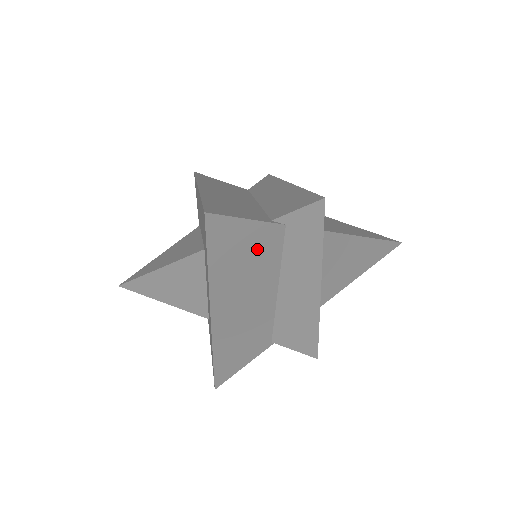
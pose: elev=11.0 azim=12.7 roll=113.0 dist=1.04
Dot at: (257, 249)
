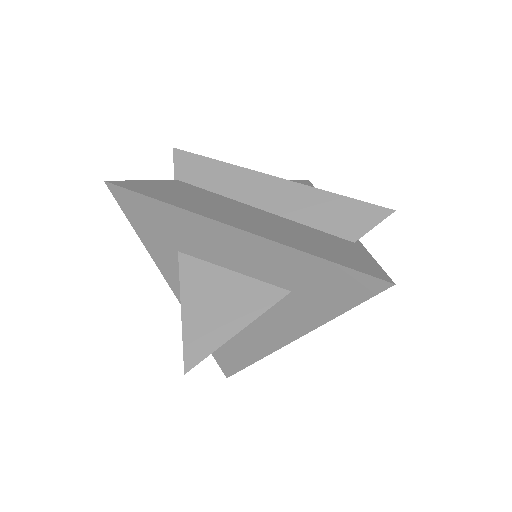
Dot at: occluded
